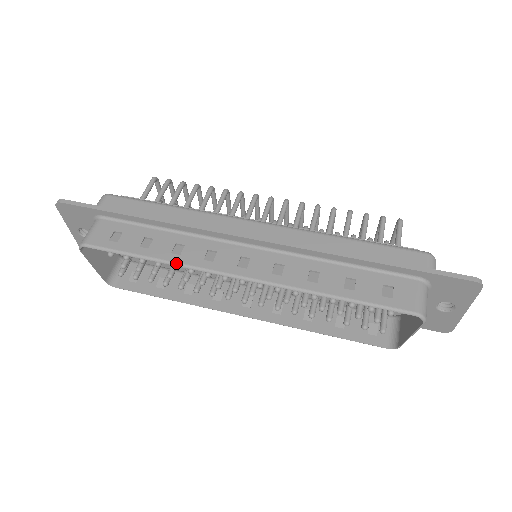
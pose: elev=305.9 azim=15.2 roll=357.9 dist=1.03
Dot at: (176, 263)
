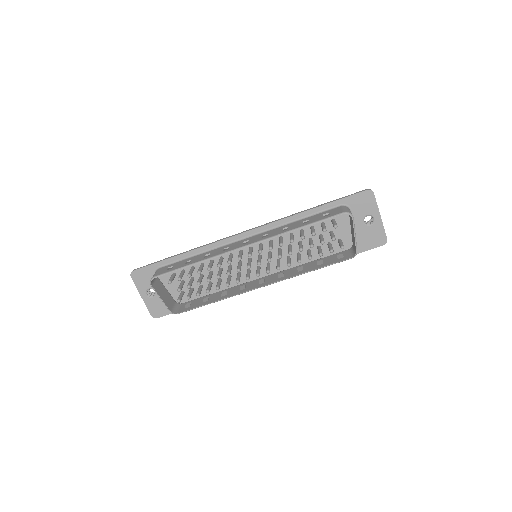
Dot at: (208, 258)
